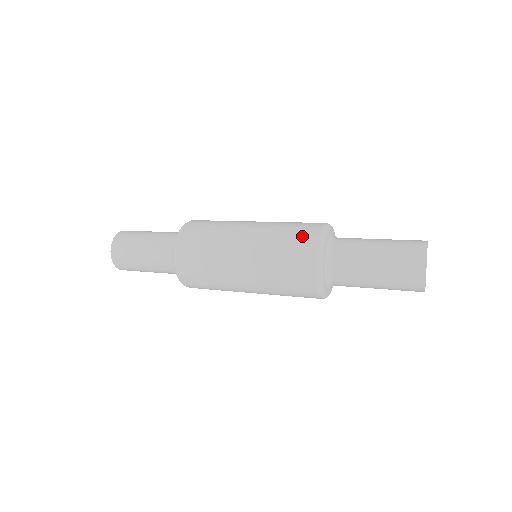
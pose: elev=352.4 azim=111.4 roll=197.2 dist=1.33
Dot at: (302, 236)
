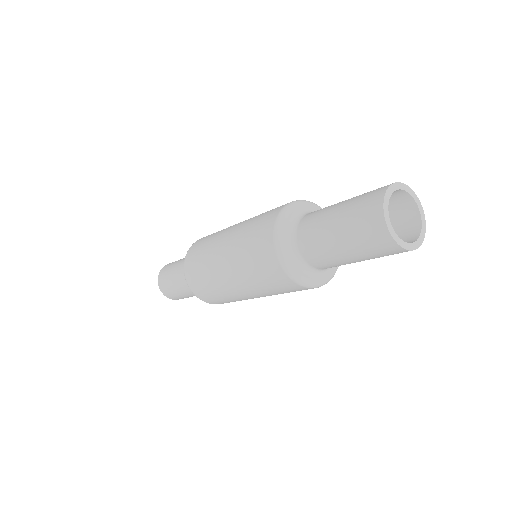
Dot at: (260, 241)
